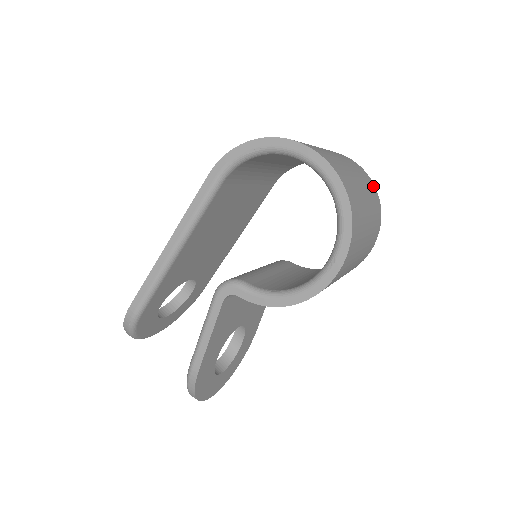
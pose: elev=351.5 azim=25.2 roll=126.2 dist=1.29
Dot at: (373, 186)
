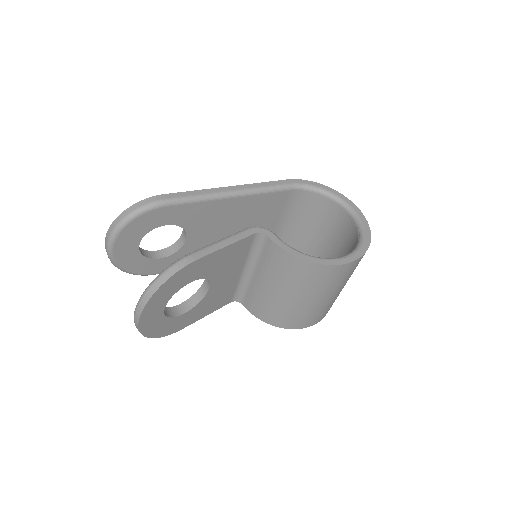
Dot at: occluded
